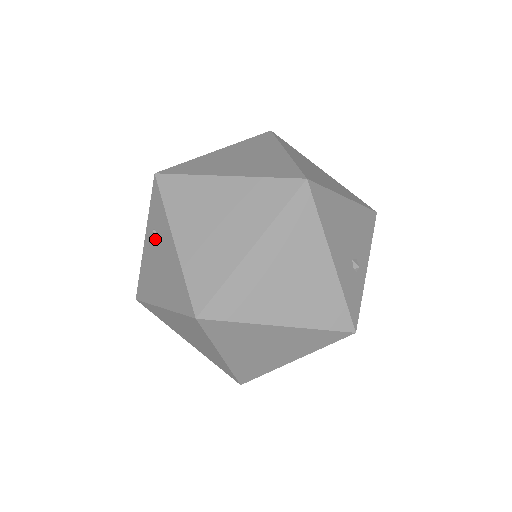
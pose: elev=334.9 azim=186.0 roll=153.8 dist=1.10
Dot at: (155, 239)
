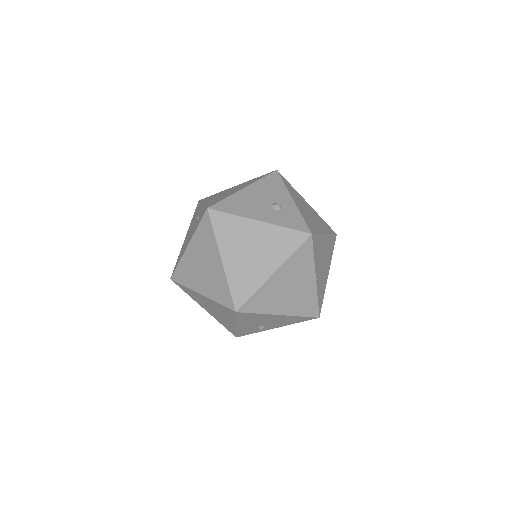
Dot at: (197, 220)
